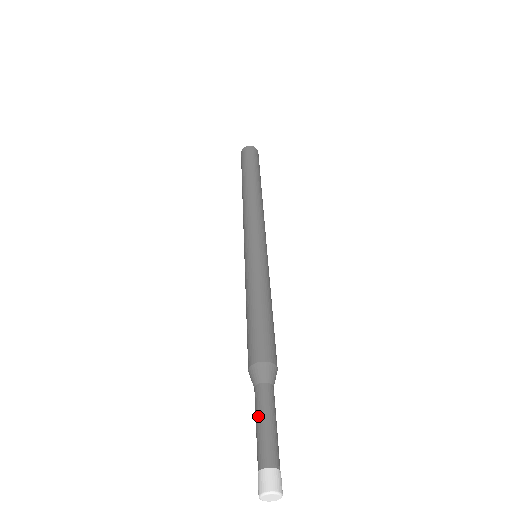
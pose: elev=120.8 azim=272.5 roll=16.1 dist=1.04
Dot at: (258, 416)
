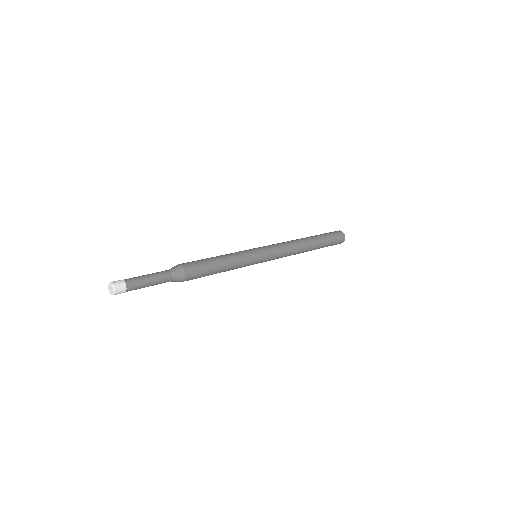
Dot at: (150, 274)
